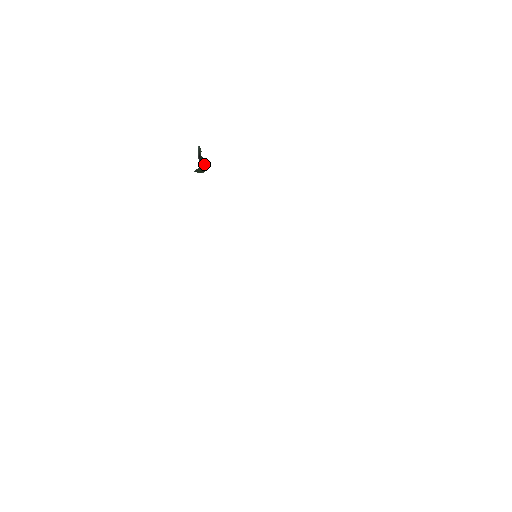
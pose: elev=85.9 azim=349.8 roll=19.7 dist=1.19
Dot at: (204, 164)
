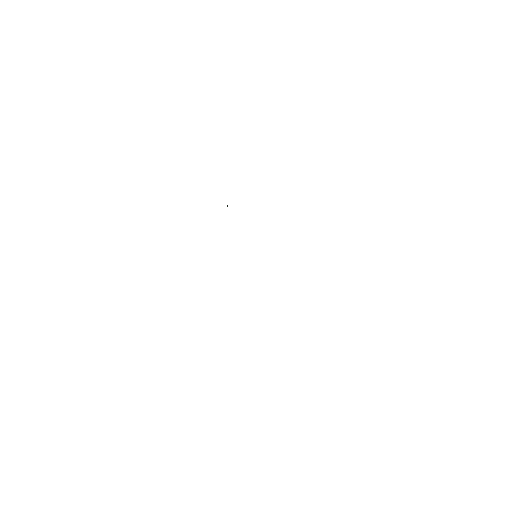
Dot at: occluded
